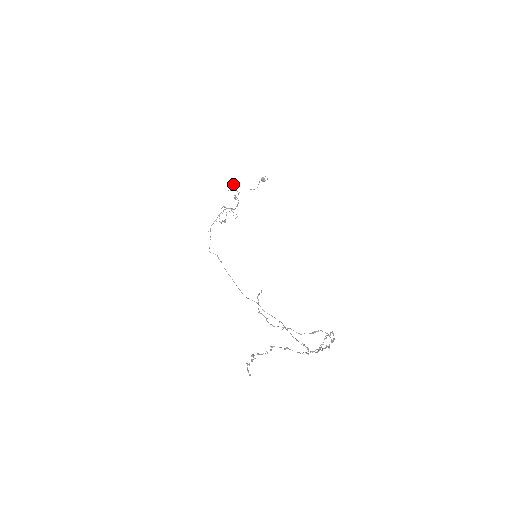
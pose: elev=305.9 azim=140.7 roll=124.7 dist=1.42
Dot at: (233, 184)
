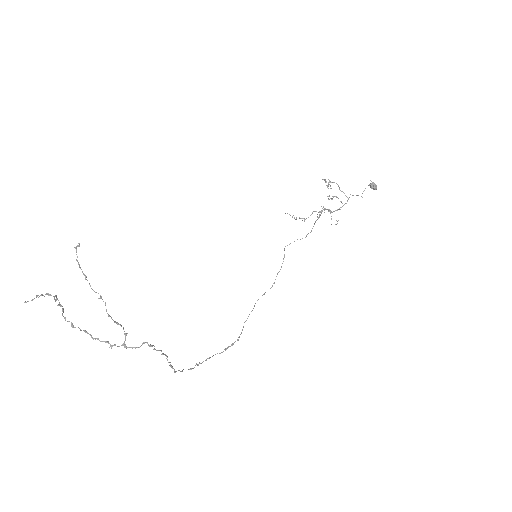
Dot at: occluded
